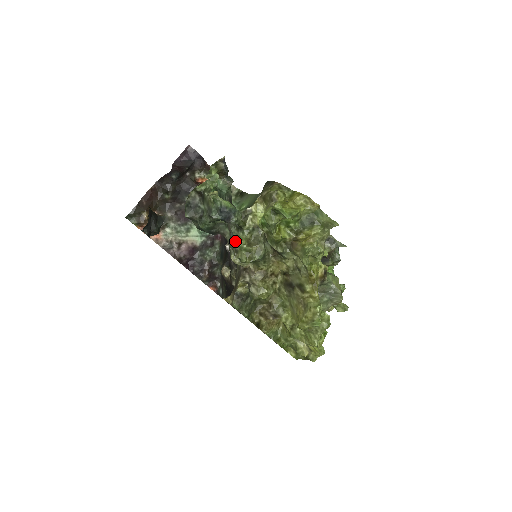
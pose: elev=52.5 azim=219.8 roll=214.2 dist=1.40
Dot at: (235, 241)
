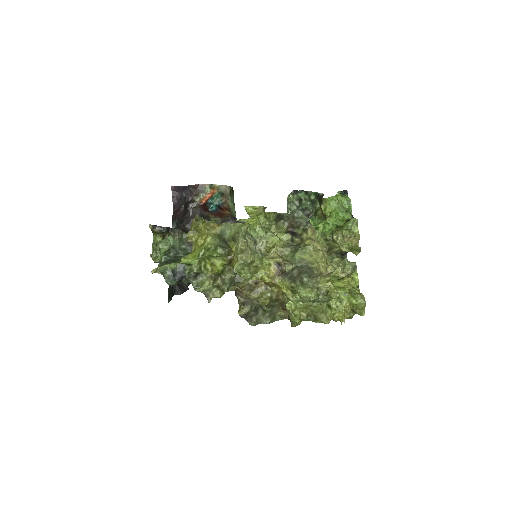
Dot at: (199, 289)
